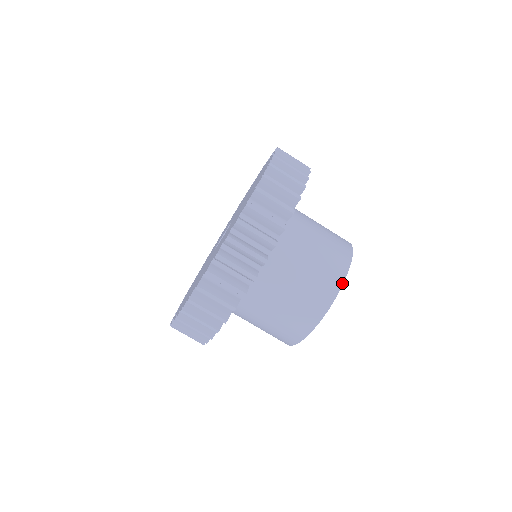
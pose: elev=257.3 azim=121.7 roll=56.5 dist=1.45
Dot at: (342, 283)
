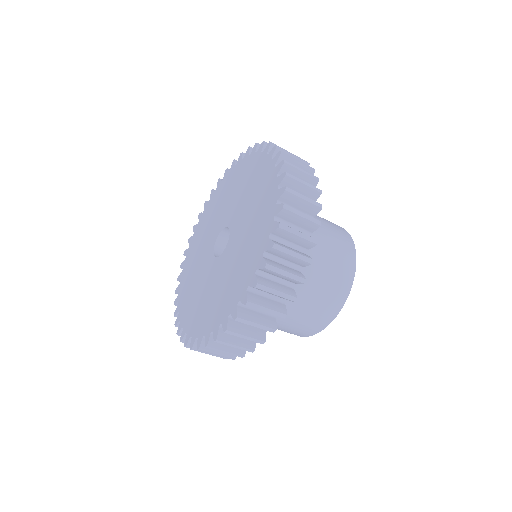
Dot at: (307, 336)
